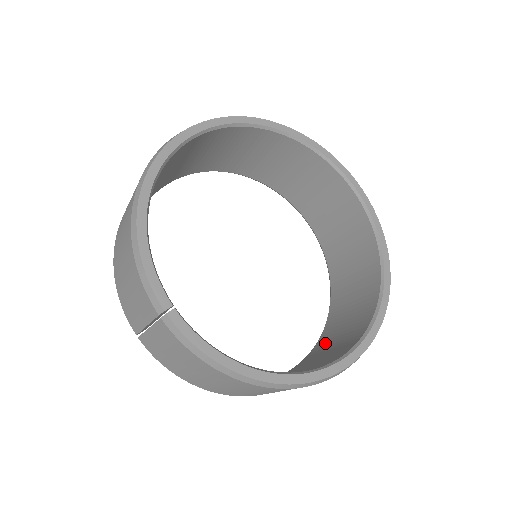
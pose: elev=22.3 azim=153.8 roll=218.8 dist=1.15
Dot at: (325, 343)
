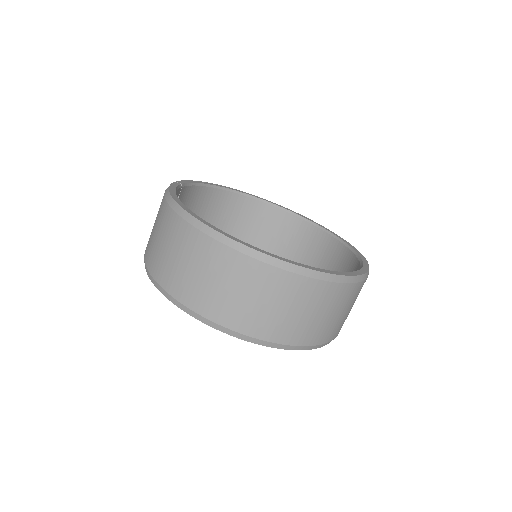
Dot at: occluded
